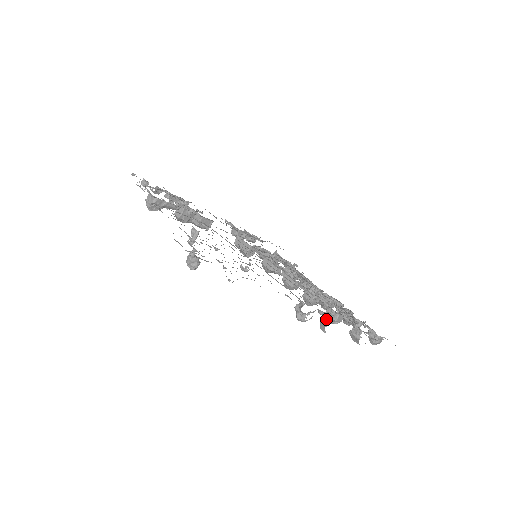
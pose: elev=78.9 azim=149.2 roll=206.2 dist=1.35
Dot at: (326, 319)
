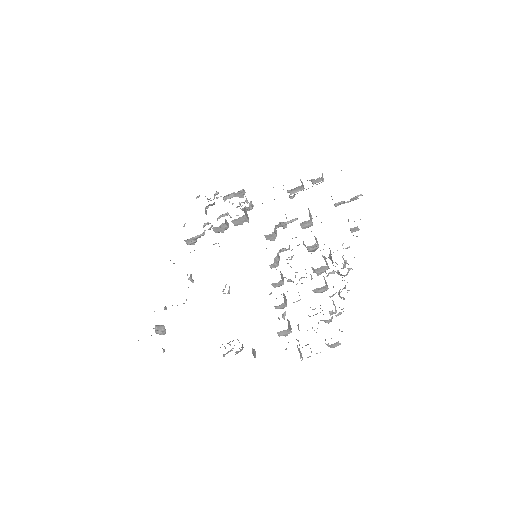
Dot at: occluded
